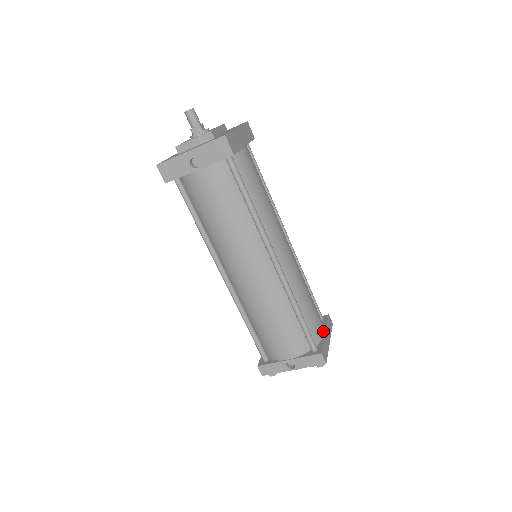
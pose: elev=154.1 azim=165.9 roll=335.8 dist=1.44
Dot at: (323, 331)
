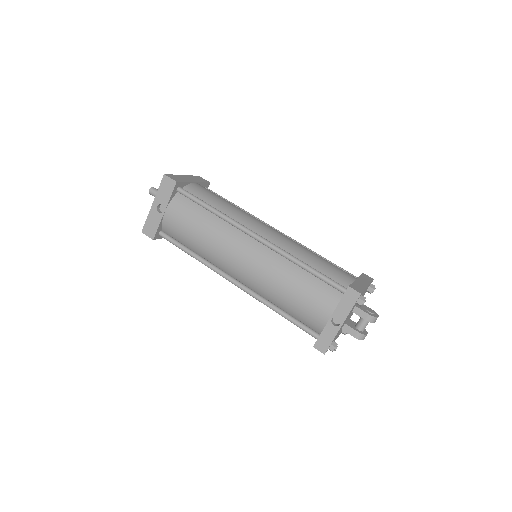
Dot at: (352, 278)
